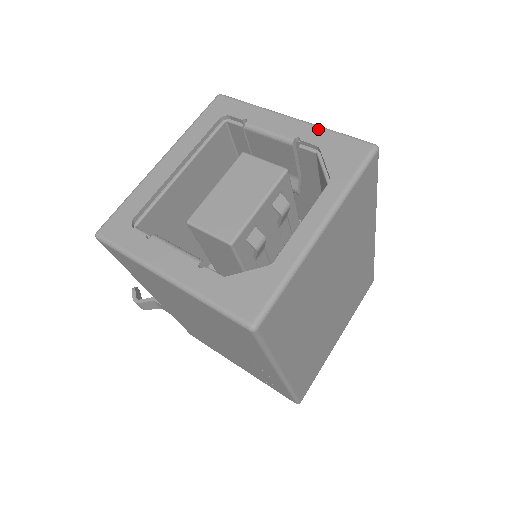
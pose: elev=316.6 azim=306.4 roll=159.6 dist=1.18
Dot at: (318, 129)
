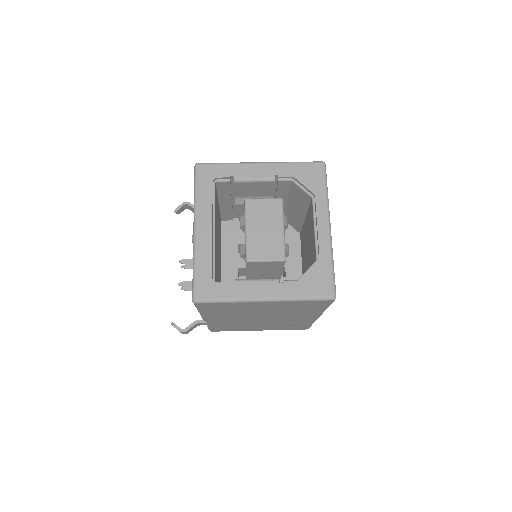
Dot at: (284, 165)
